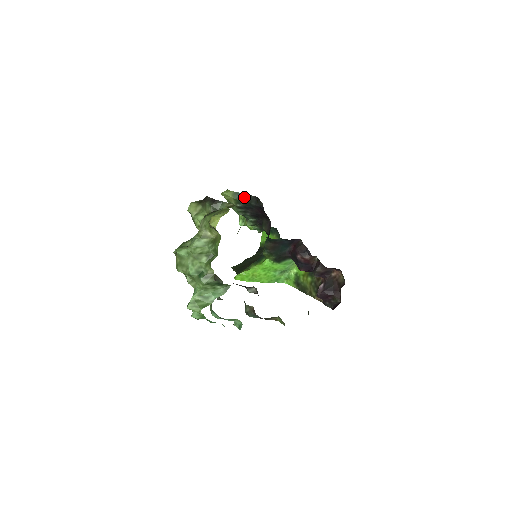
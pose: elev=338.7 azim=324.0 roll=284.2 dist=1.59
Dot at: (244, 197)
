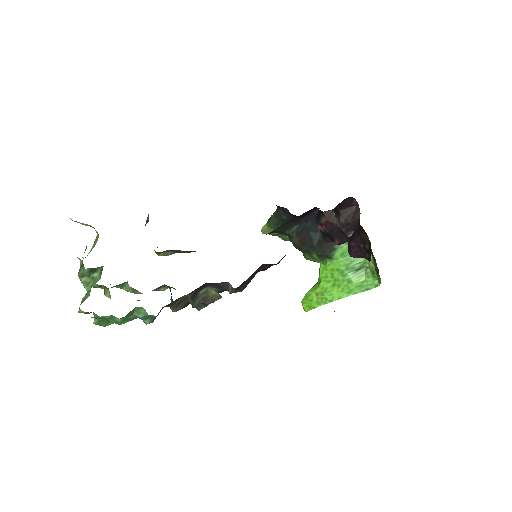
Dot at: (275, 218)
